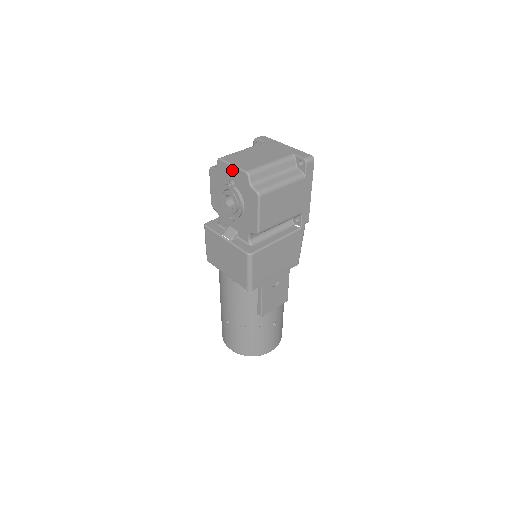
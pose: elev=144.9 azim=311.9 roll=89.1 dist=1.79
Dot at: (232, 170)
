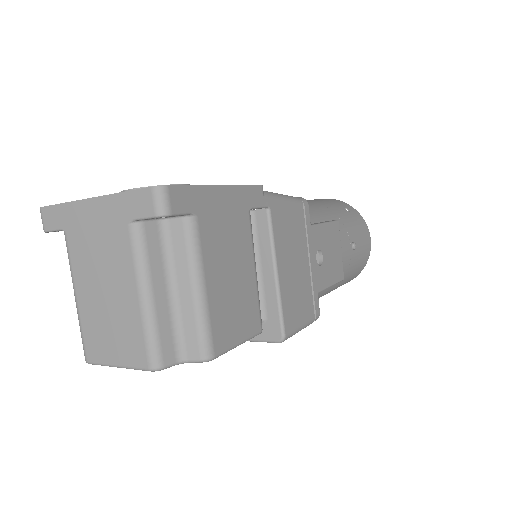
Dot at: occluded
